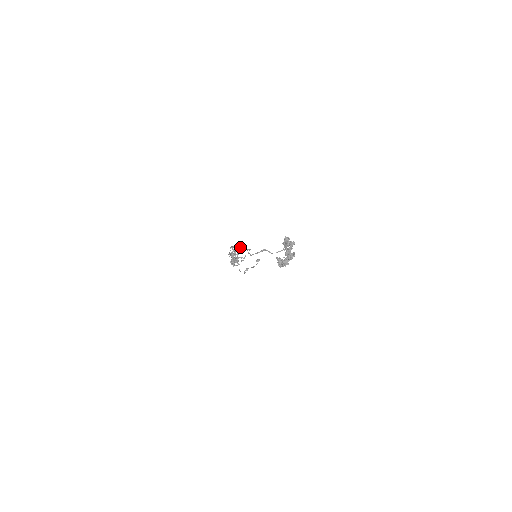
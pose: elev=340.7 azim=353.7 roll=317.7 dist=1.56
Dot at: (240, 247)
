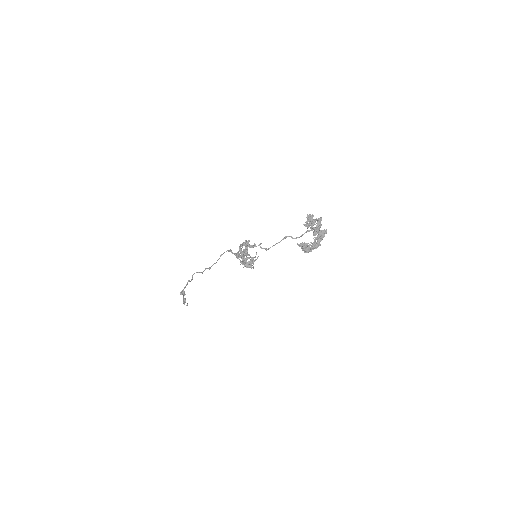
Dot at: (245, 246)
